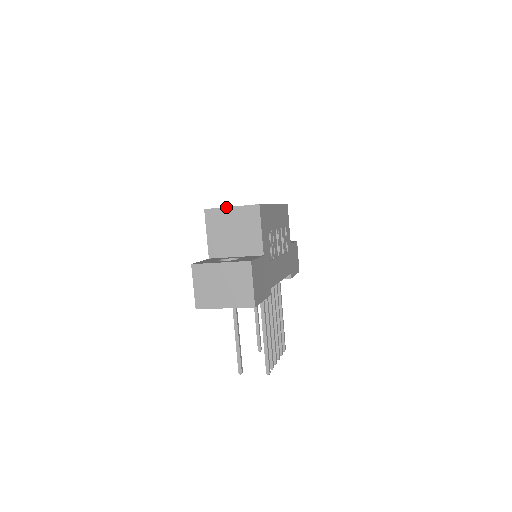
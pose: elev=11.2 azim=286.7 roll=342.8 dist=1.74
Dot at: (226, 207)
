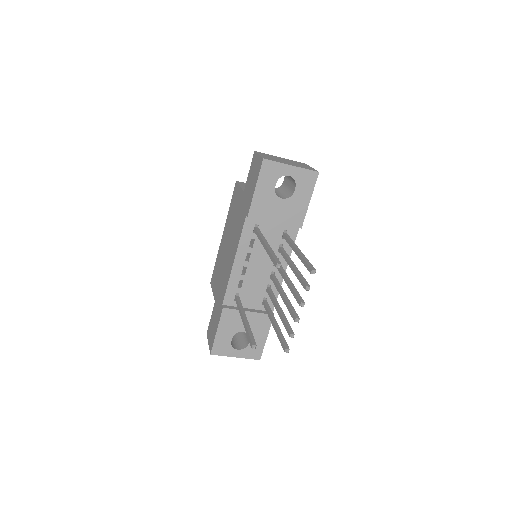
Dot at: occluded
